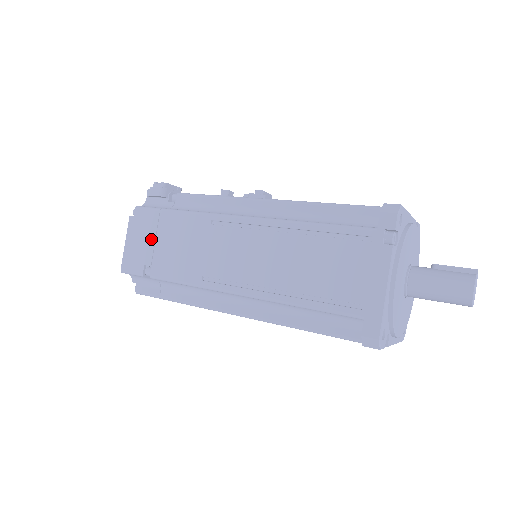
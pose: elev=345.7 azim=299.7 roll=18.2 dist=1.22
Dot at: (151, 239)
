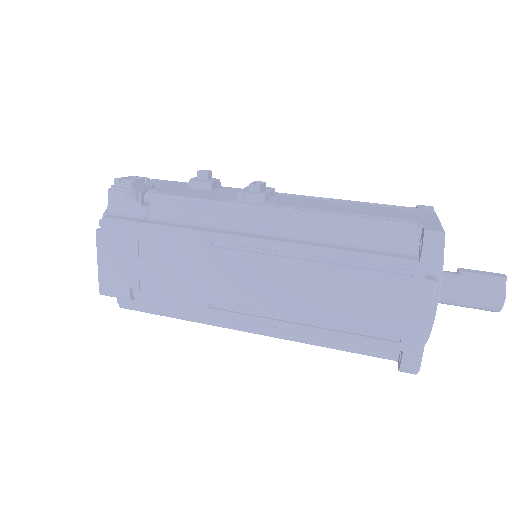
Dot at: (133, 260)
